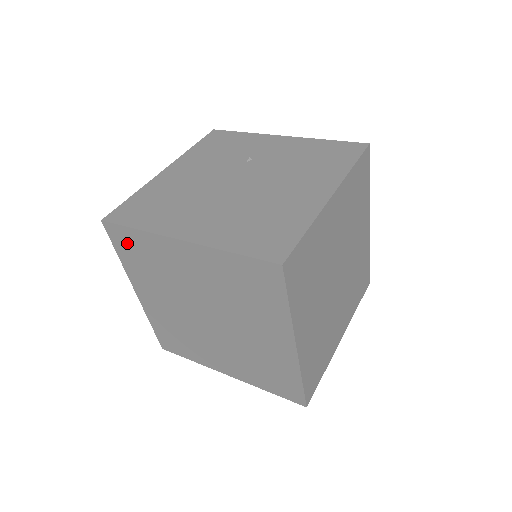
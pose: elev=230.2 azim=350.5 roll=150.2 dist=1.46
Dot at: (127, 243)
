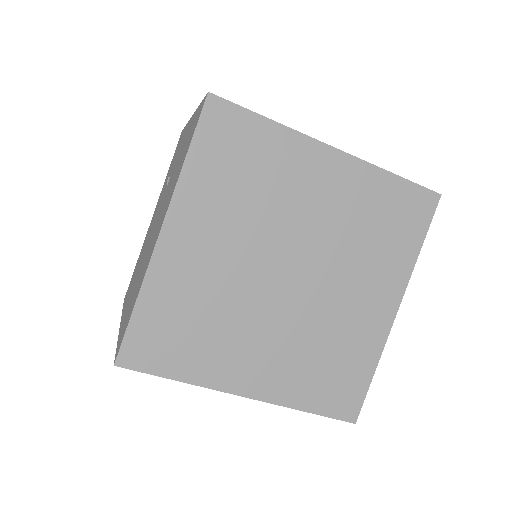
Dot at: occluded
